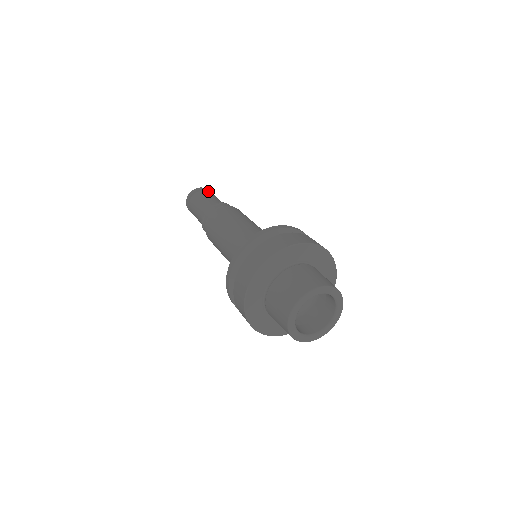
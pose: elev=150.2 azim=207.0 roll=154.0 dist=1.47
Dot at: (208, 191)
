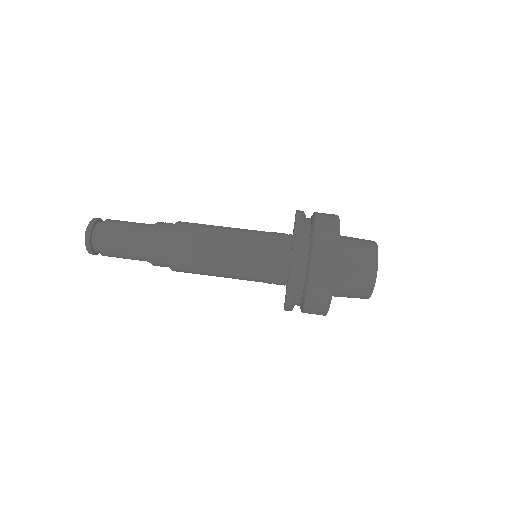
Dot at: occluded
